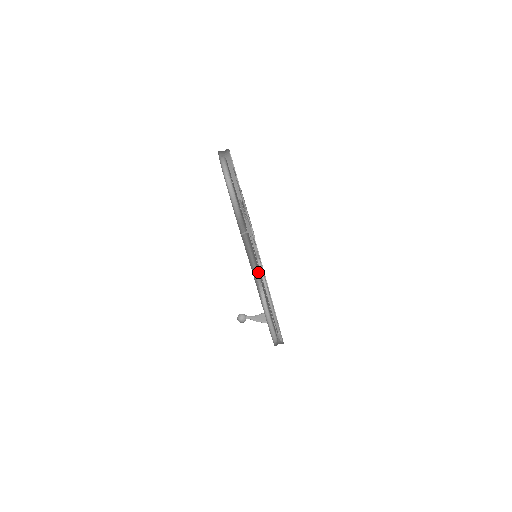
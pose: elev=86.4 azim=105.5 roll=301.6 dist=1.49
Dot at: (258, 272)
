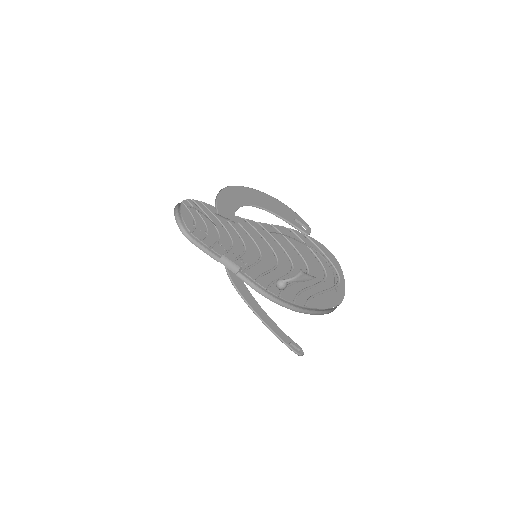
Dot at: occluded
